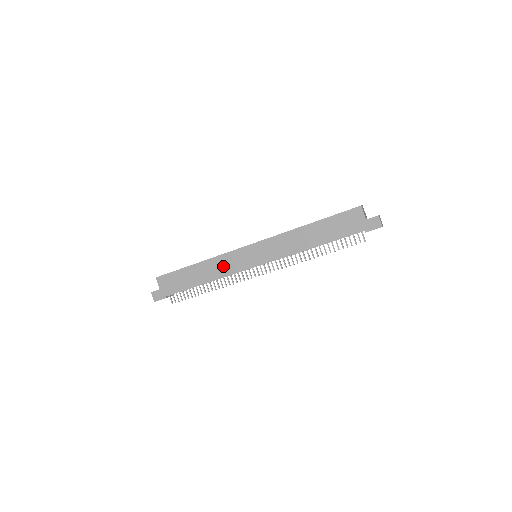
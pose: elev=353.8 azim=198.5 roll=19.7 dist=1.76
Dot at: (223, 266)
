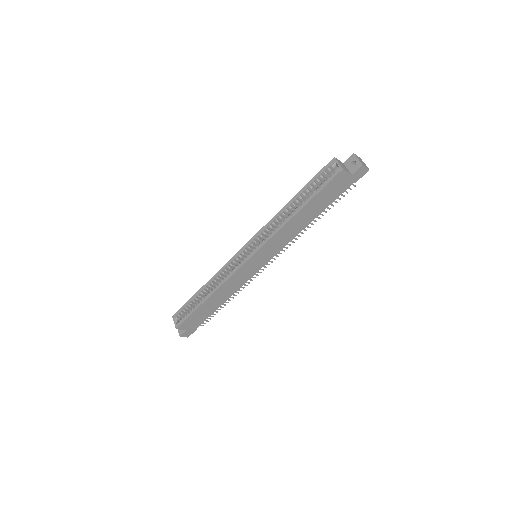
Dot at: (234, 284)
